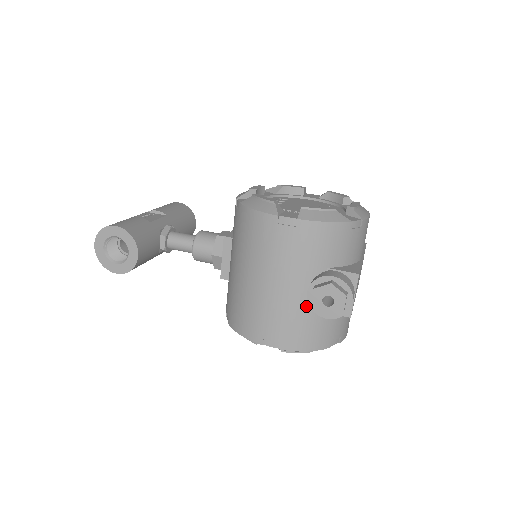
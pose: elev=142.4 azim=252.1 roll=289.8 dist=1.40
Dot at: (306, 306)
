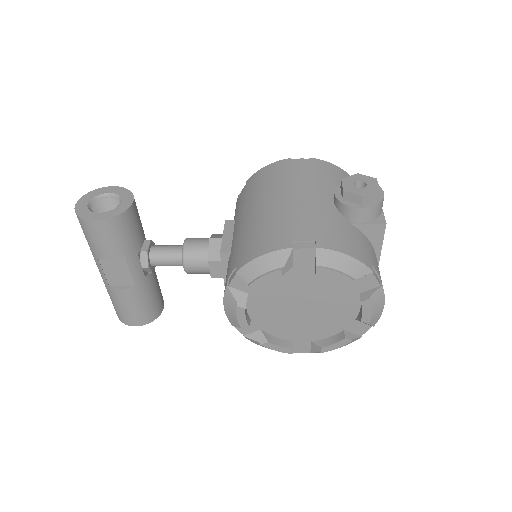
Dot at: (335, 213)
